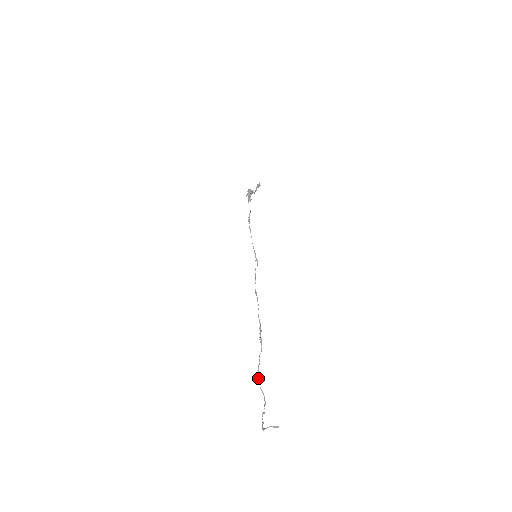
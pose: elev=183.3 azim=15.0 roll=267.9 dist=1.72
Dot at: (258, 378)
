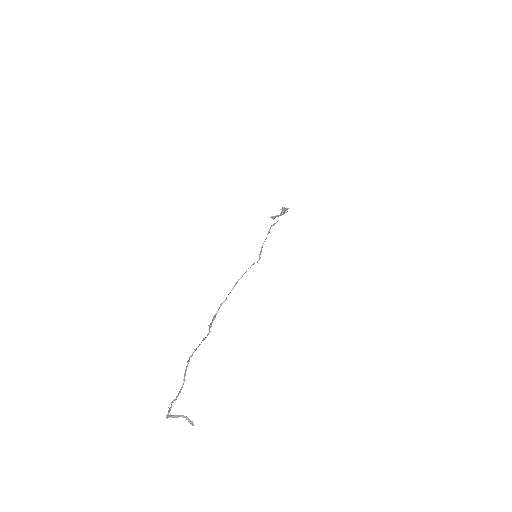
Dot at: occluded
